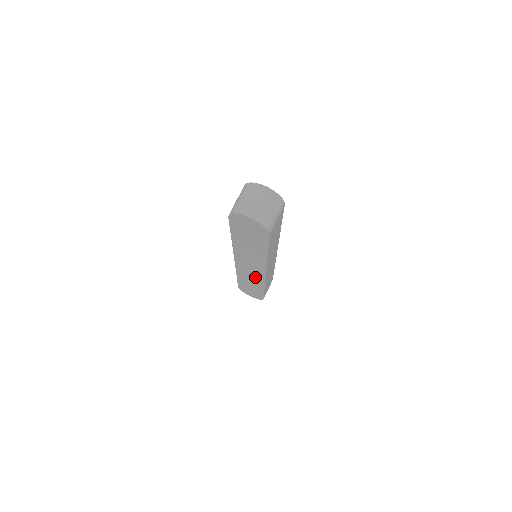
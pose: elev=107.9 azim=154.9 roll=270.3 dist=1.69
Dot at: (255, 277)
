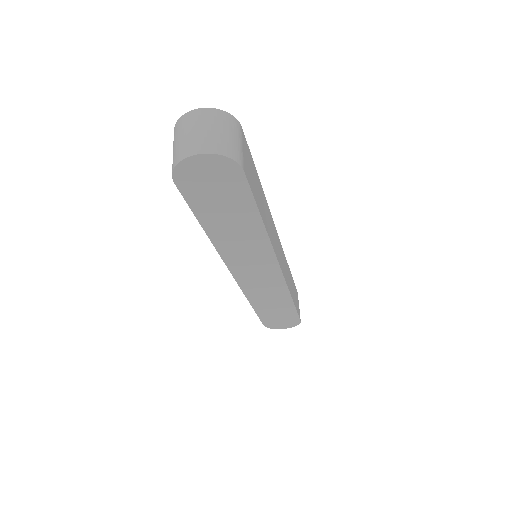
Dot at: (271, 287)
